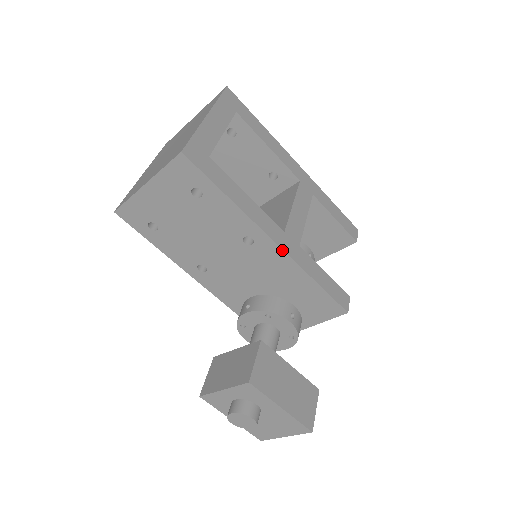
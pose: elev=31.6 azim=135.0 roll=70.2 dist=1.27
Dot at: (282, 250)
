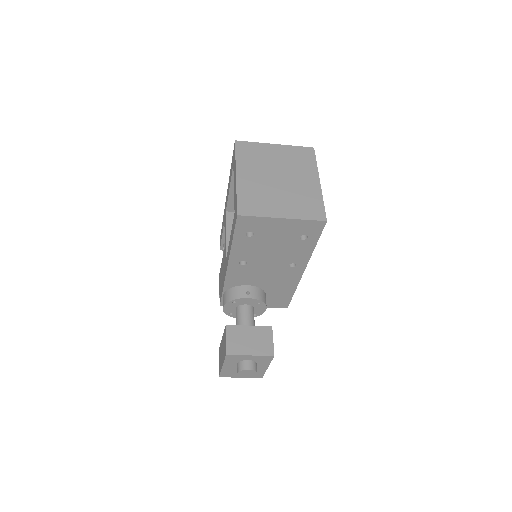
Dot at: occluded
